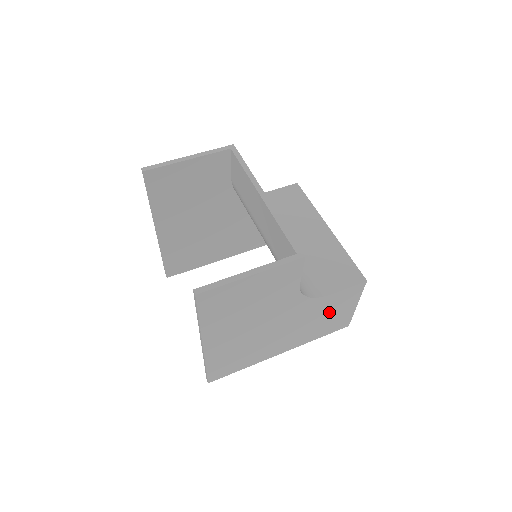
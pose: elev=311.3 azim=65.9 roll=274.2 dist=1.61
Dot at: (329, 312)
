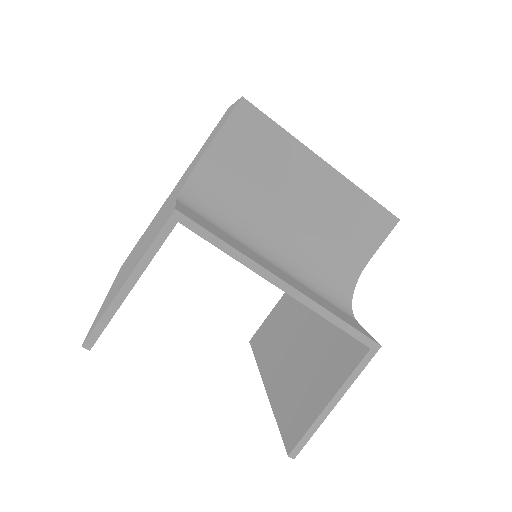
Dot at: occluded
